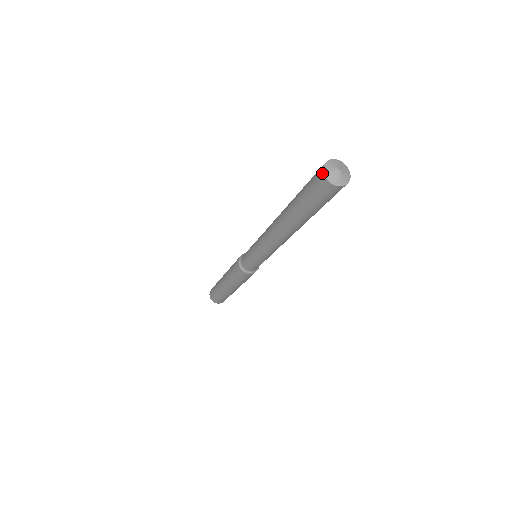
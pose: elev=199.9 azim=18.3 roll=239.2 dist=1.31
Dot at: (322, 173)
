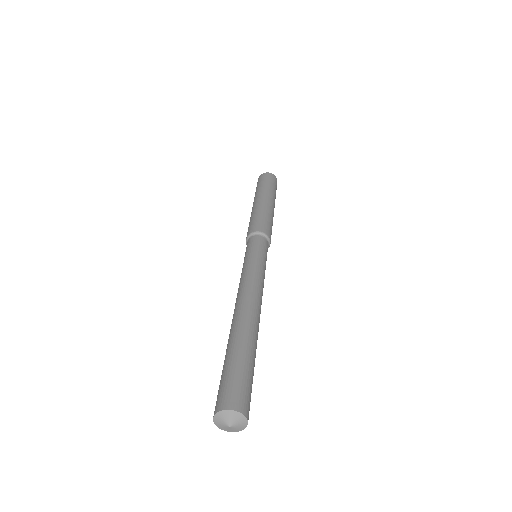
Dot at: (218, 410)
